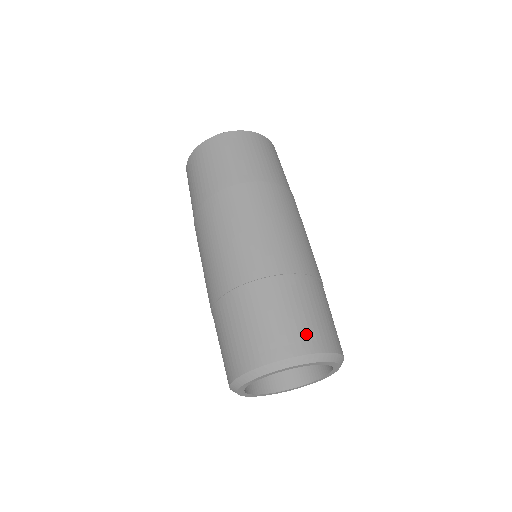
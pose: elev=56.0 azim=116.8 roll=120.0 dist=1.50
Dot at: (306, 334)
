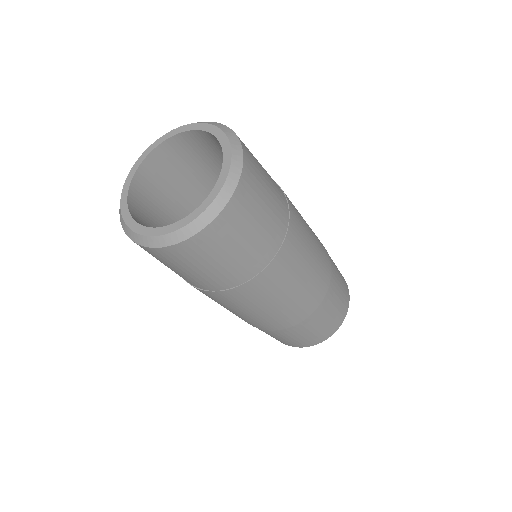
Dot at: (323, 334)
